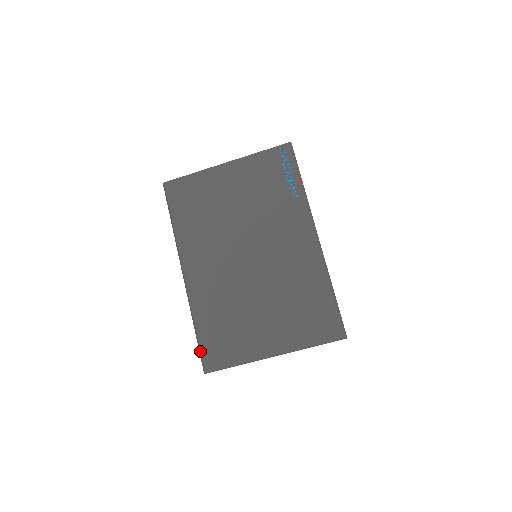
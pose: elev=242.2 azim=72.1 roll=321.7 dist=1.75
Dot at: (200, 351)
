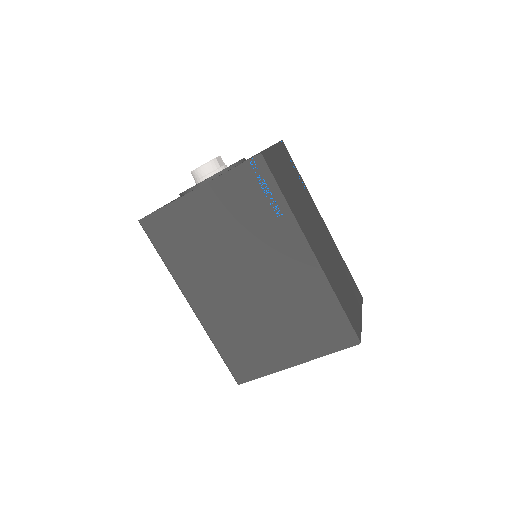
Dot at: (228, 368)
